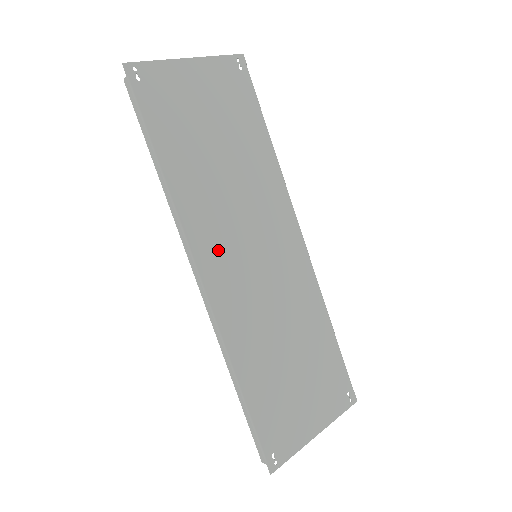
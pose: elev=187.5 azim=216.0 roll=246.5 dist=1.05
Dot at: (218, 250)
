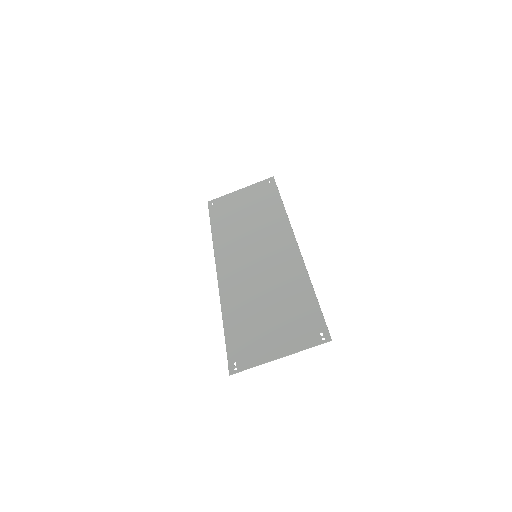
Dot at: (231, 256)
